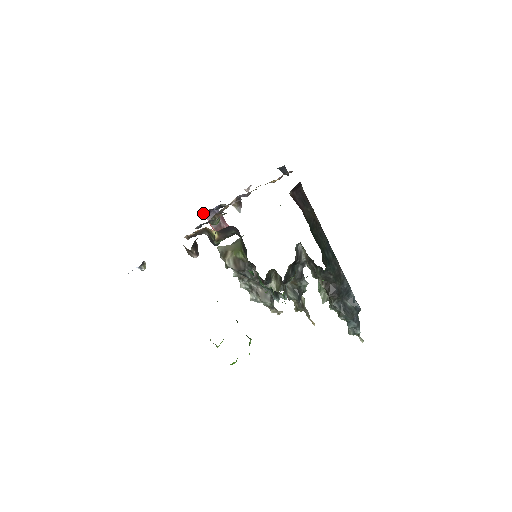
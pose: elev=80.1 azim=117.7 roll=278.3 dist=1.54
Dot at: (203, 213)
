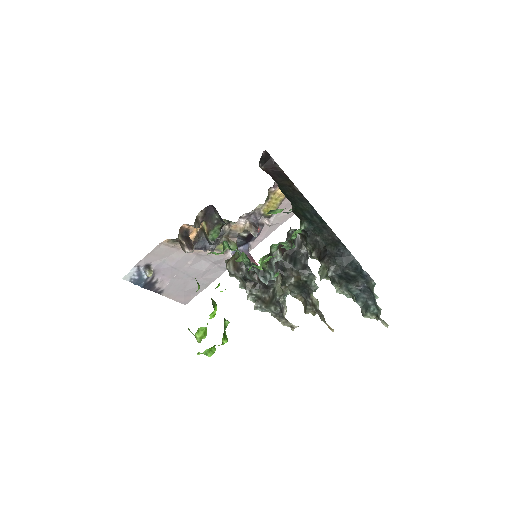
Dot at: (230, 252)
